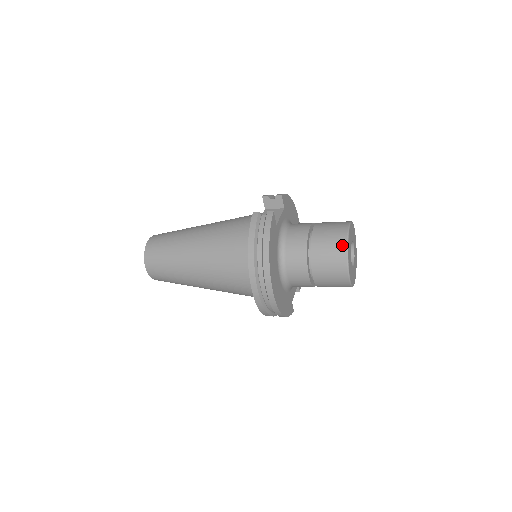
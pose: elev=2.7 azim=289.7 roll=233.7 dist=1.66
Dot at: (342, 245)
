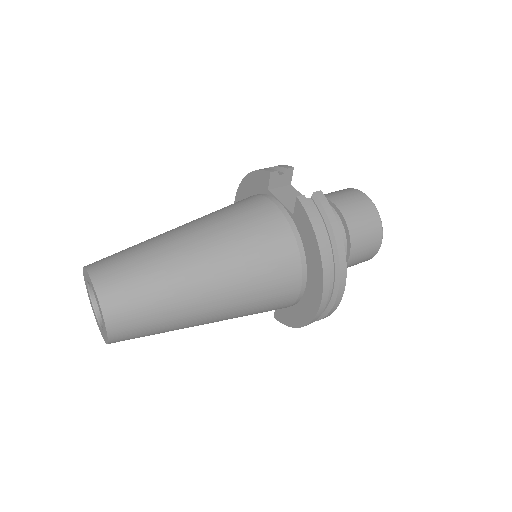
Dot at: (376, 217)
